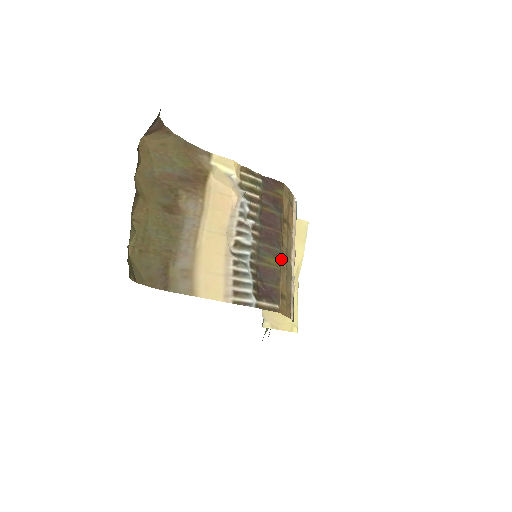
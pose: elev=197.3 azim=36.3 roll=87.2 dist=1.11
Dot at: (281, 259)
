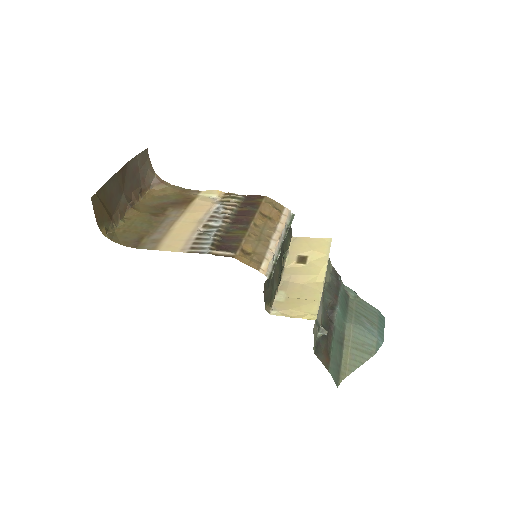
Dot at: (248, 231)
